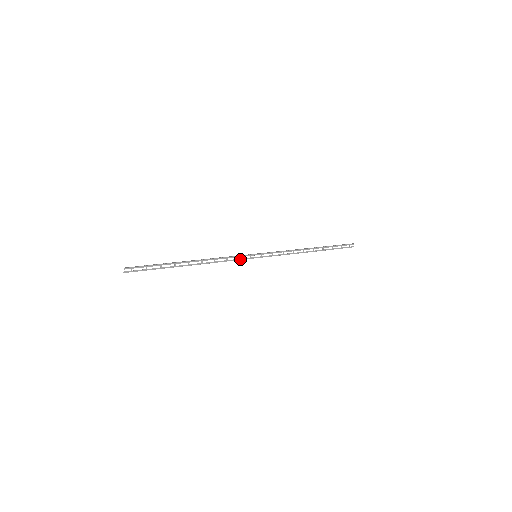
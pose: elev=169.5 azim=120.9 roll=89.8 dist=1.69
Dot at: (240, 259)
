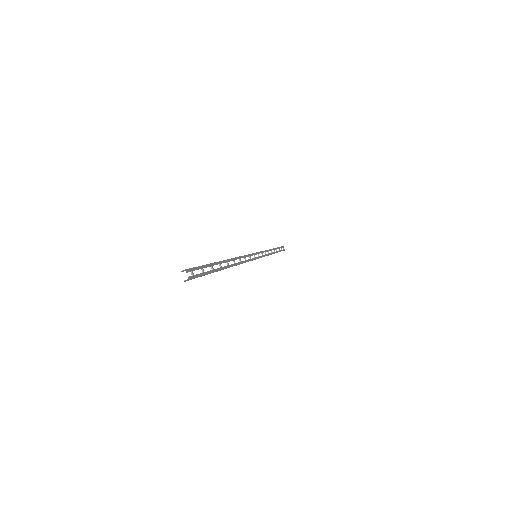
Dot at: (251, 259)
